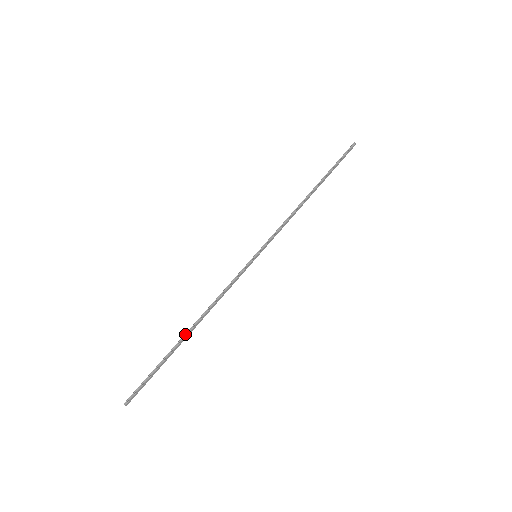
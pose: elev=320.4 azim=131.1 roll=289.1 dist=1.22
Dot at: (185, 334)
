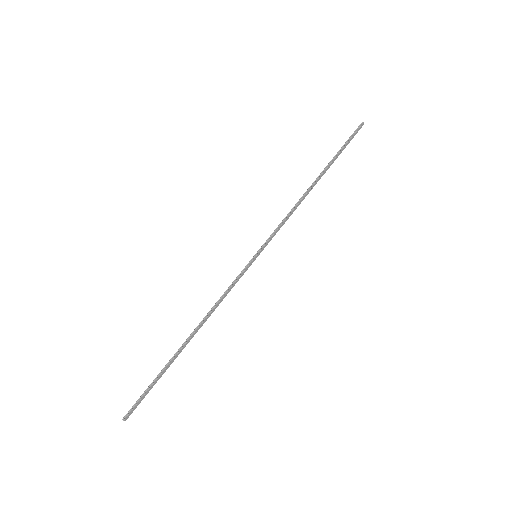
Dot at: (183, 344)
